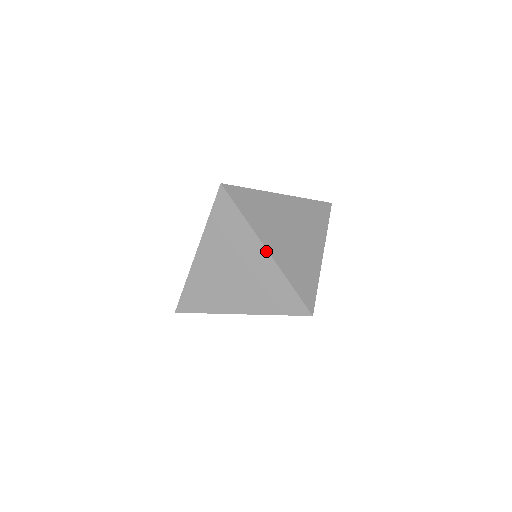
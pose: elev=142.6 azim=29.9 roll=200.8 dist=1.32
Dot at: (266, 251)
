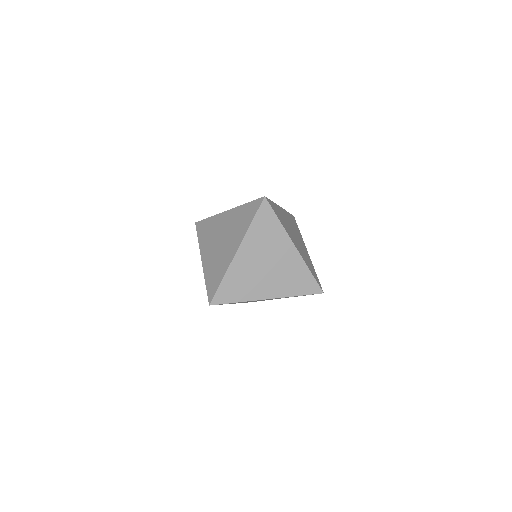
Dot at: (295, 248)
